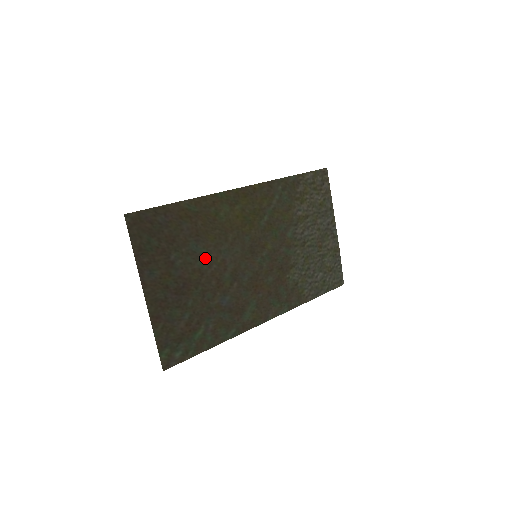
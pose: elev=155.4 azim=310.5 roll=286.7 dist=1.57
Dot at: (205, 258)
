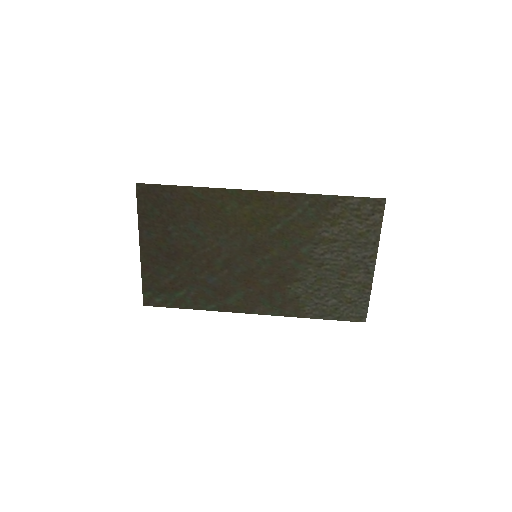
Dot at: (201, 239)
